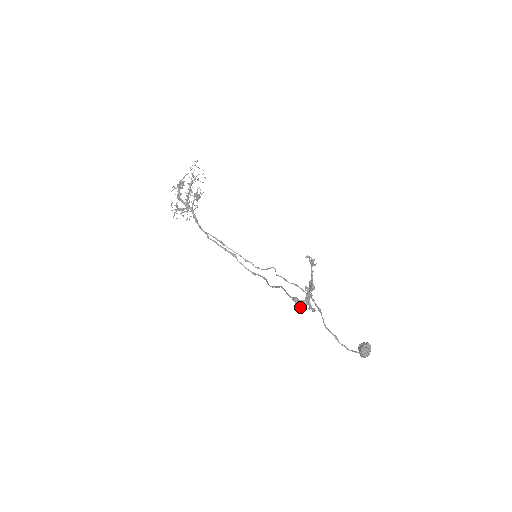
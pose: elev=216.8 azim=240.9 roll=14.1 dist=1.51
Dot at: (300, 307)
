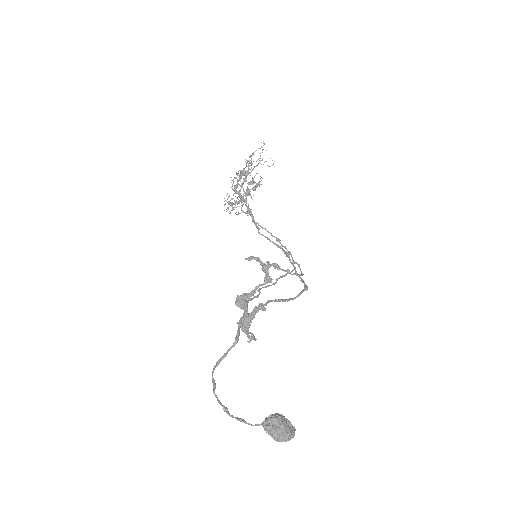
Dot at: occluded
